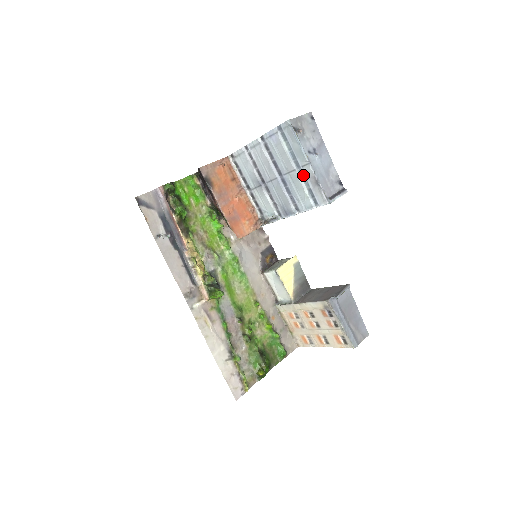
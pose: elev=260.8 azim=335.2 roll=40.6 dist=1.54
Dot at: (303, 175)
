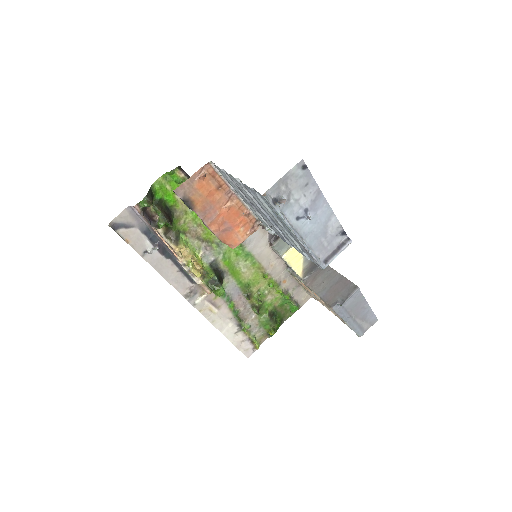
Dot at: (292, 236)
